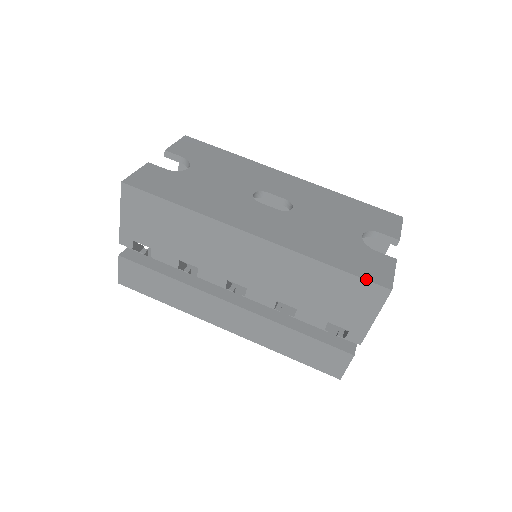
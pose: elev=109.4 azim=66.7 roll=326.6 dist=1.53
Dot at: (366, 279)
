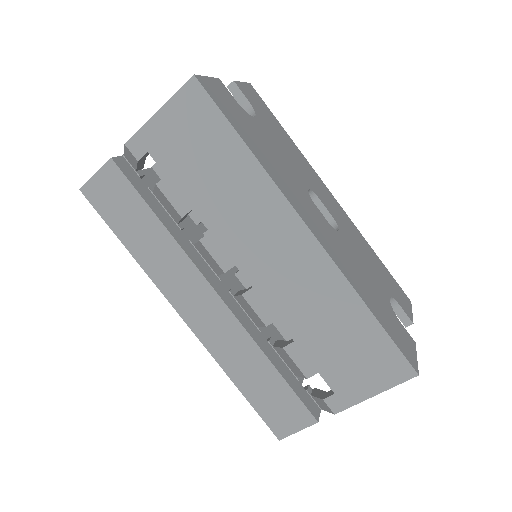
Dot at: (400, 349)
